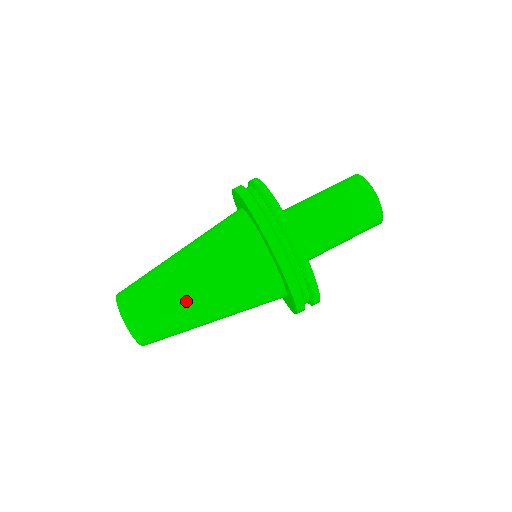
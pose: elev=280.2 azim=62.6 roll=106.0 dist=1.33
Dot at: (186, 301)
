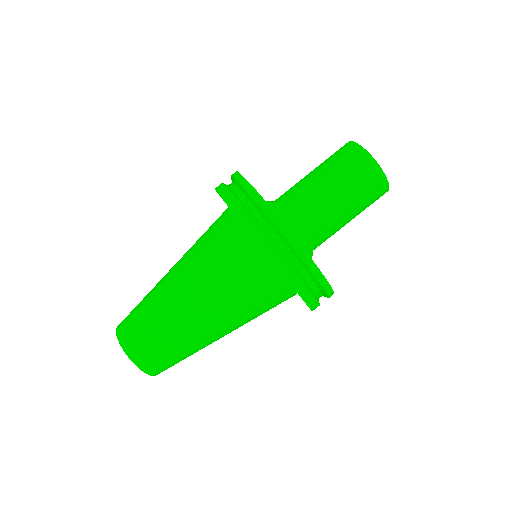
Dot at: (211, 343)
